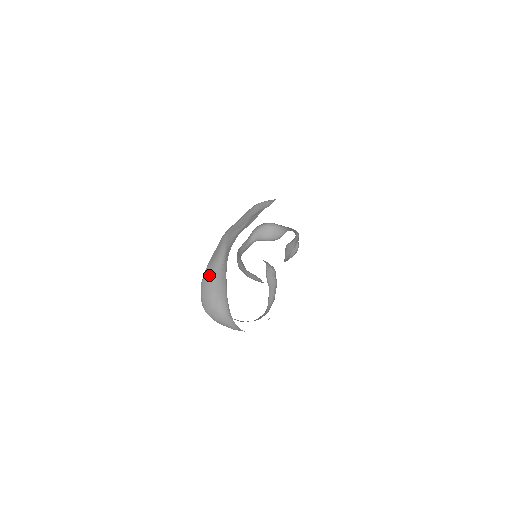
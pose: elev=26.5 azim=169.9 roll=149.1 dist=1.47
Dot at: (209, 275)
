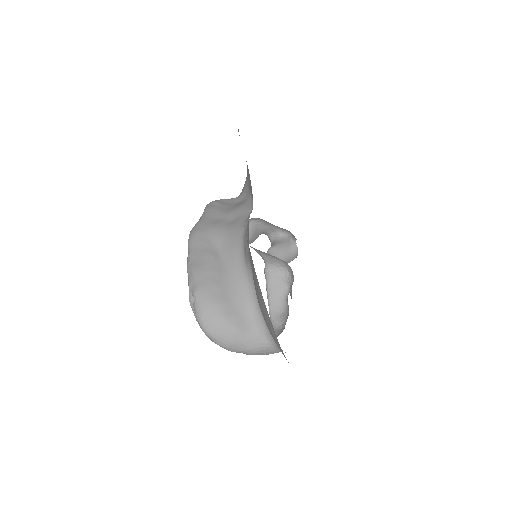
Dot at: (209, 280)
